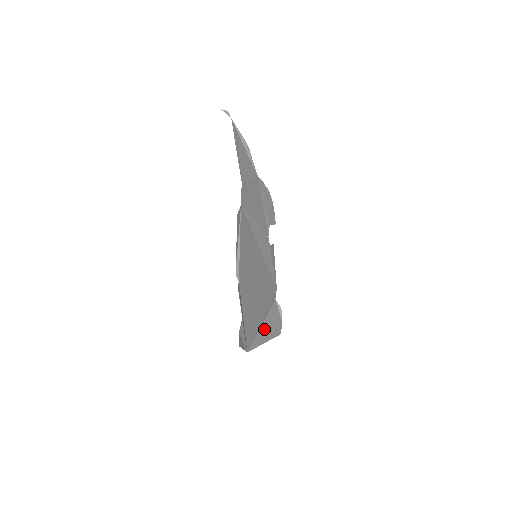
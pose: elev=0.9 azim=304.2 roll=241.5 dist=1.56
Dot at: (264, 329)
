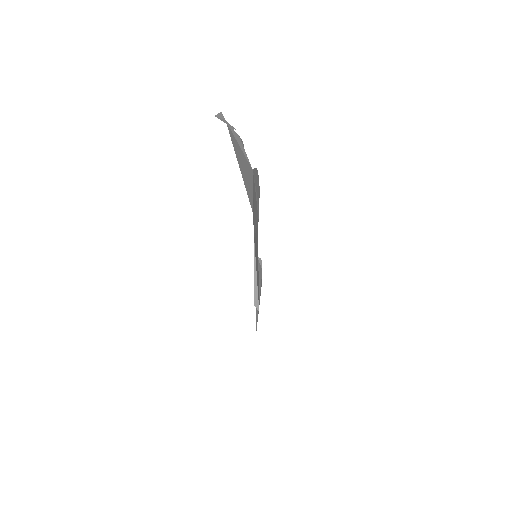
Dot at: occluded
